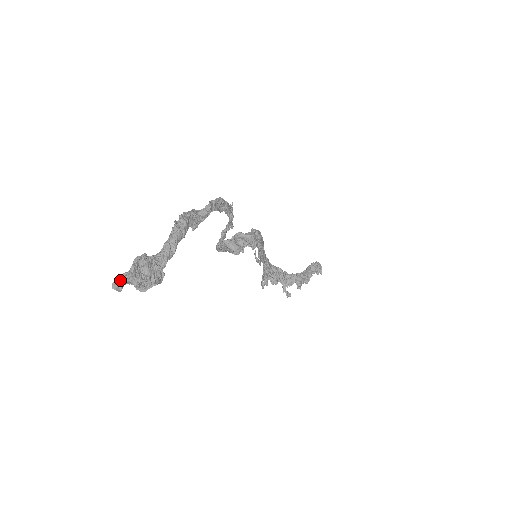
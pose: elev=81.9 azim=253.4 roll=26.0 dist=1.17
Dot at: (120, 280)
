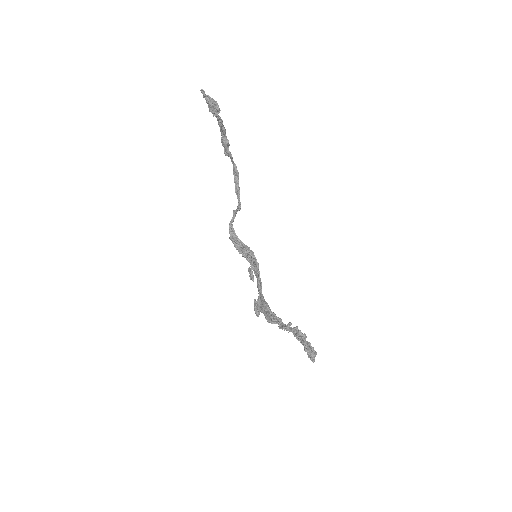
Dot at: (203, 94)
